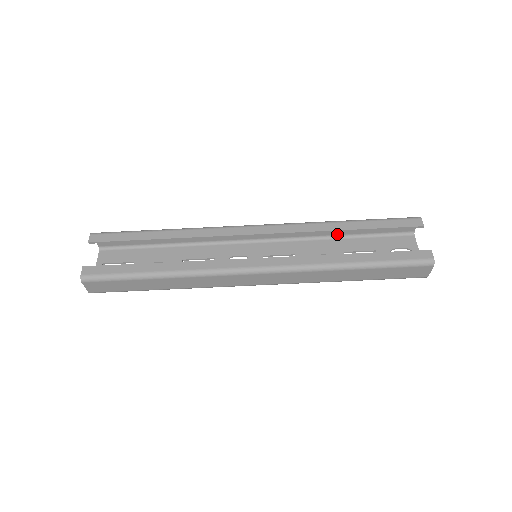
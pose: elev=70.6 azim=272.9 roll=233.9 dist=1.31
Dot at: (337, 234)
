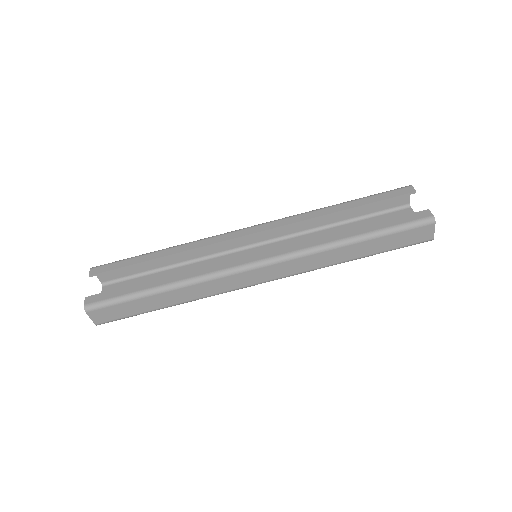
Dot at: (333, 222)
